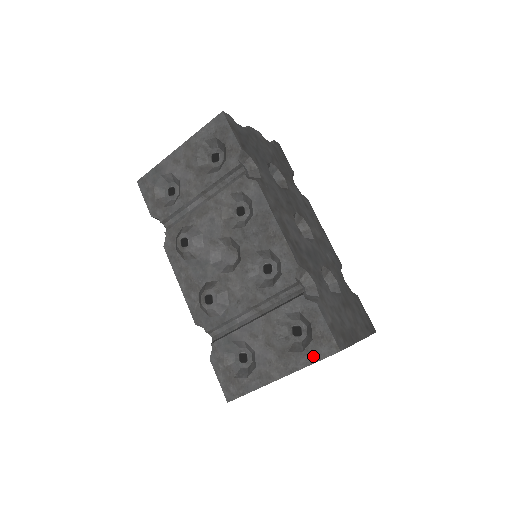
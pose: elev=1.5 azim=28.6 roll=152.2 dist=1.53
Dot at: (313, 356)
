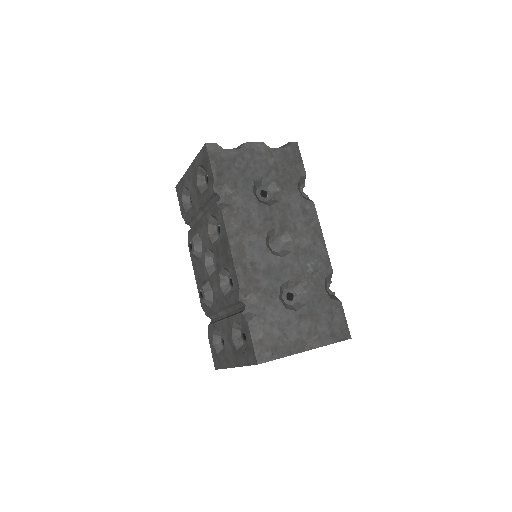
Dot at: (246, 360)
